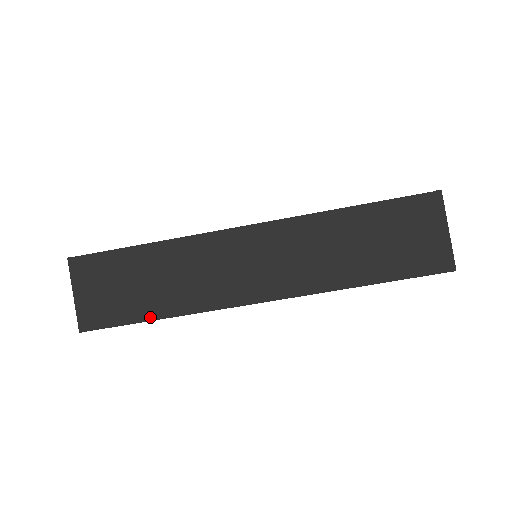
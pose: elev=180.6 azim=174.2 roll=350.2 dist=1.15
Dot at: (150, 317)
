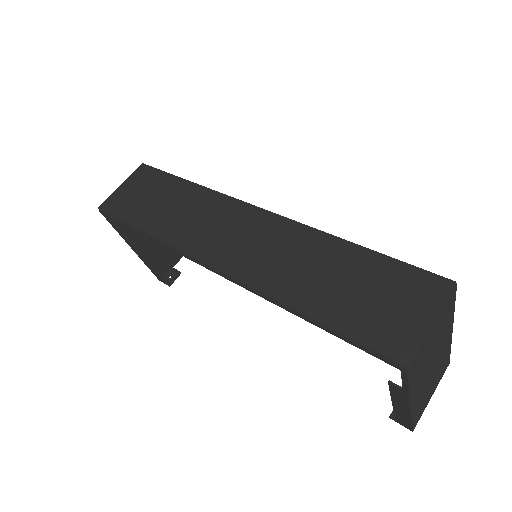
Dot at: (140, 226)
